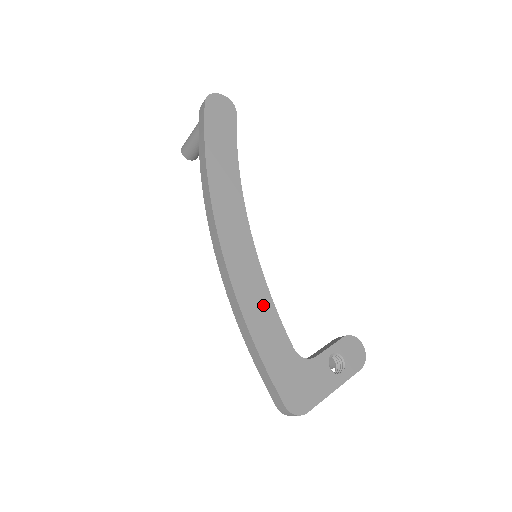
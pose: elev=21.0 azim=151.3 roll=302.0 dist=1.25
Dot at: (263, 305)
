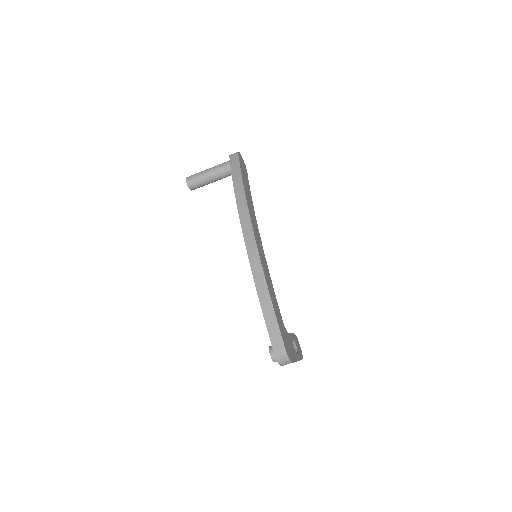
Dot at: (270, 282)
